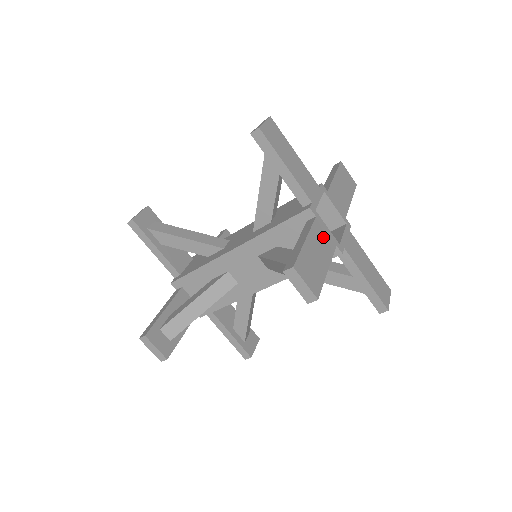
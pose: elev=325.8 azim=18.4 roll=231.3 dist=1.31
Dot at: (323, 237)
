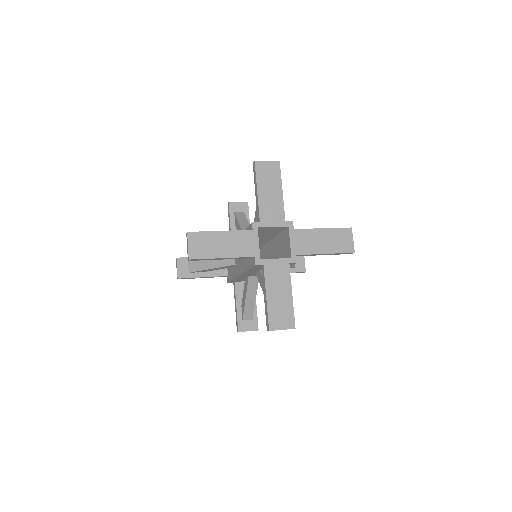
Dot at: (244, 243)
